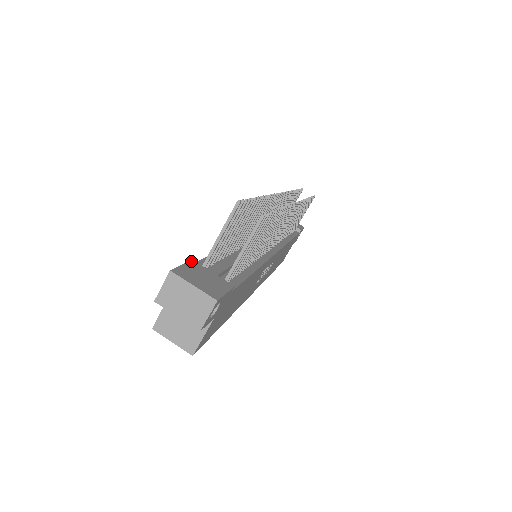
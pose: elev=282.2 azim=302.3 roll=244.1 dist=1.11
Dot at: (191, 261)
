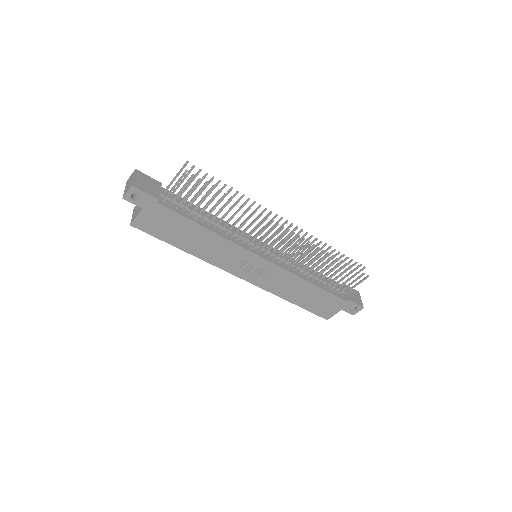
Dot at: (159, 182)
